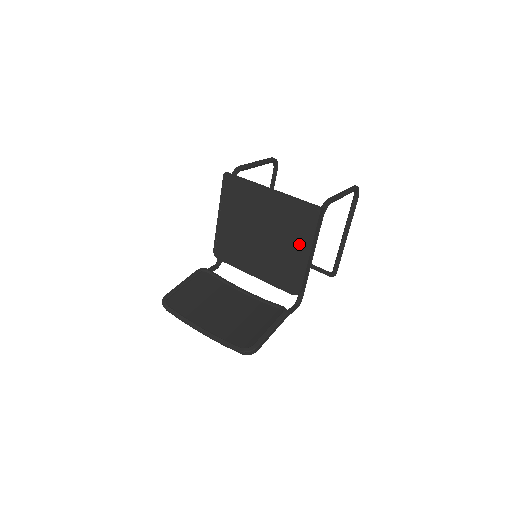
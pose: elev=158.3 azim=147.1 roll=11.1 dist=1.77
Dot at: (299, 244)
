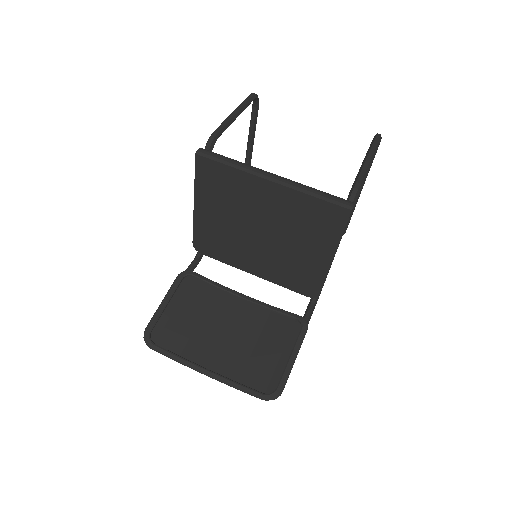
Dot at: (318, 246)
